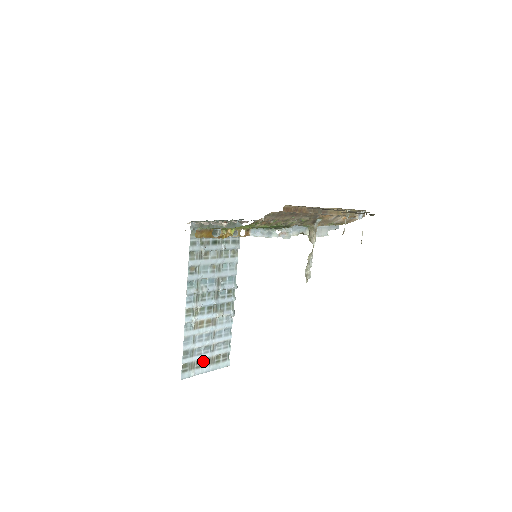
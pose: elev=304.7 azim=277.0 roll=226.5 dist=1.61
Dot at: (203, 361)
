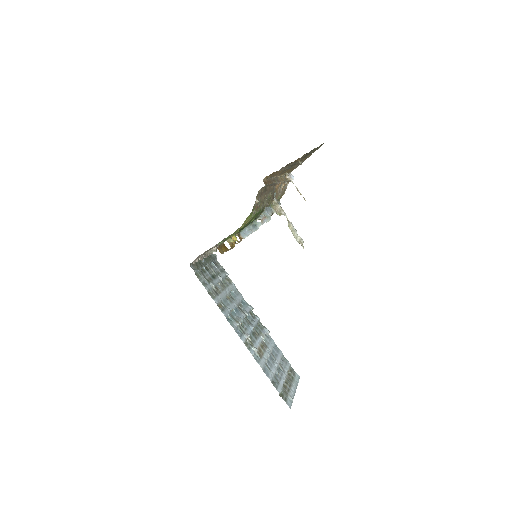
Dot at: (286, 384)
